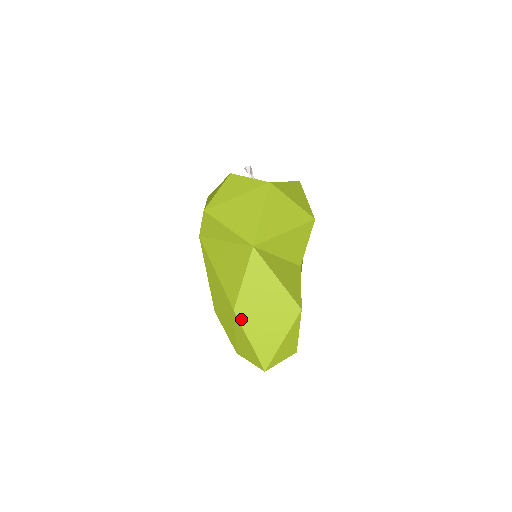
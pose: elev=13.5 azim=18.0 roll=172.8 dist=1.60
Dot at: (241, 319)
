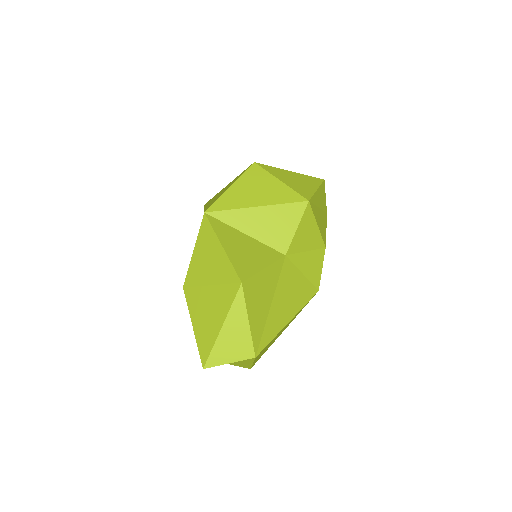
Dot at: (188, 298)
